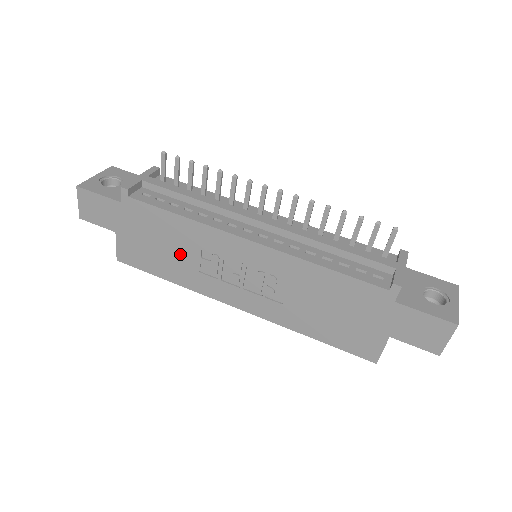
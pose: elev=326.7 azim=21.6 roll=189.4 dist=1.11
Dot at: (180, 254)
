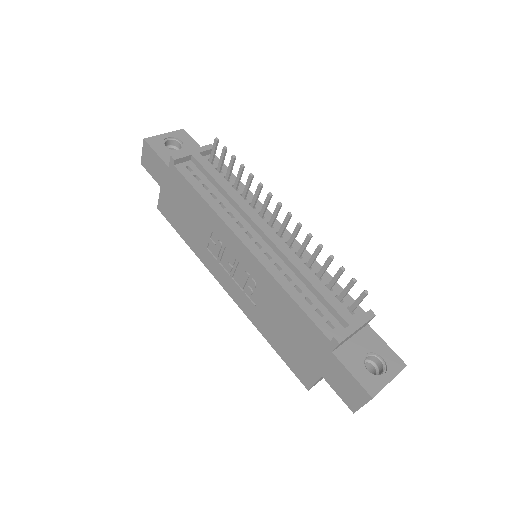
Dot at: (197, 227)
